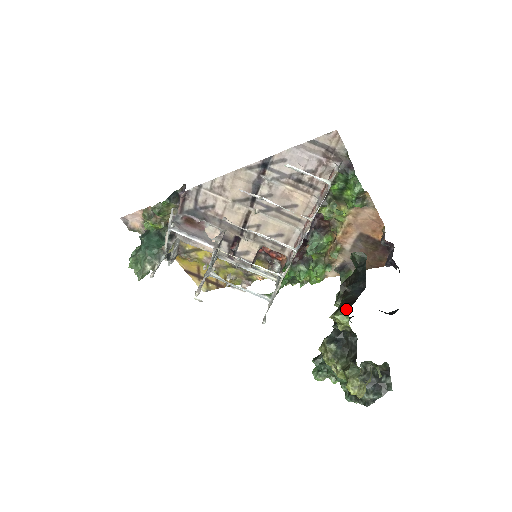
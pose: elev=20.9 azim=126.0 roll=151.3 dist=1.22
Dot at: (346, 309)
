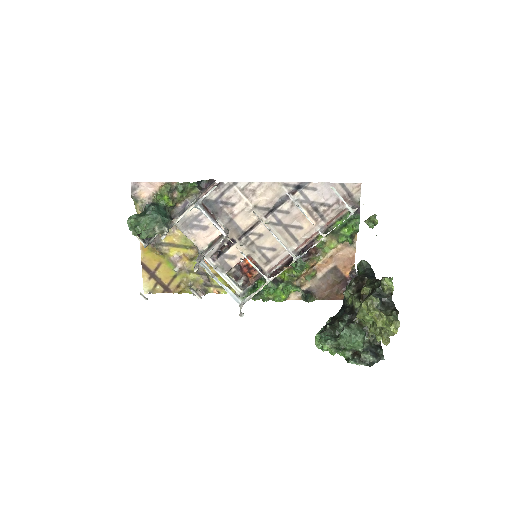
Dot at: (390, 277)
